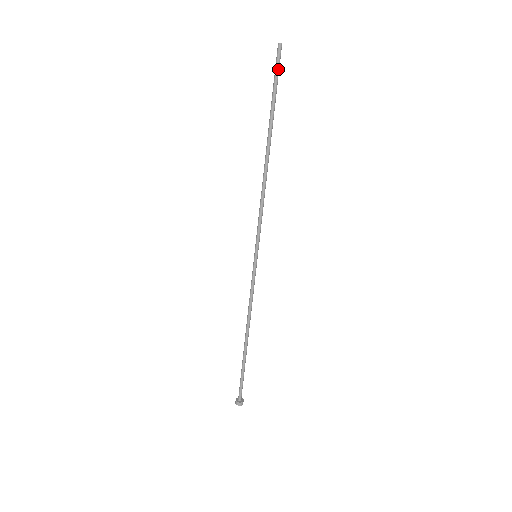
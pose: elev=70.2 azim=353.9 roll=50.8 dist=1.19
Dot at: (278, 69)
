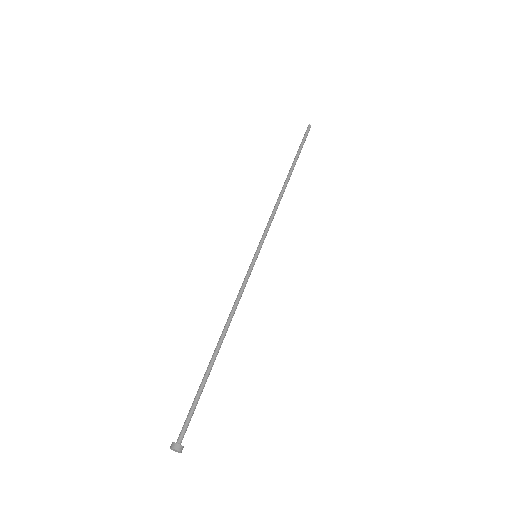
Dot at: (306, 136)
